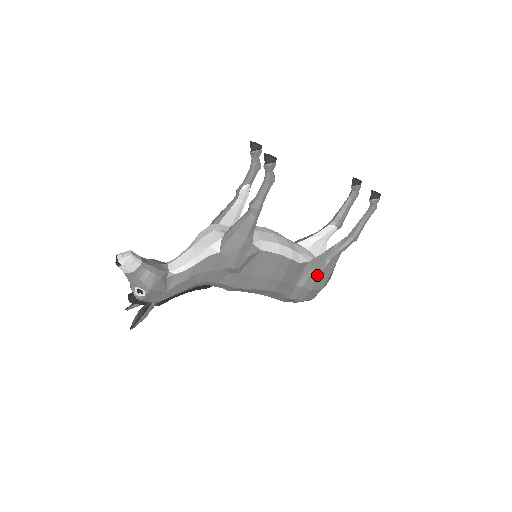
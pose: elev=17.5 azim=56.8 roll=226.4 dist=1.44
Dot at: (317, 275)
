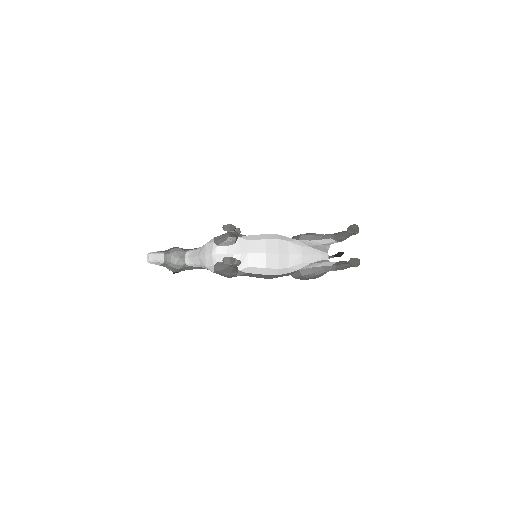
Dot at: (306, 278)
